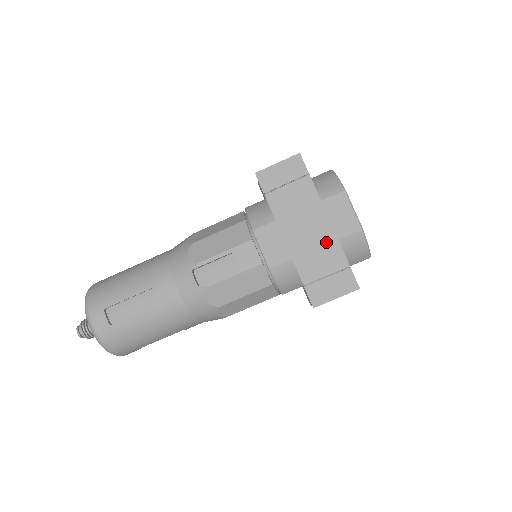
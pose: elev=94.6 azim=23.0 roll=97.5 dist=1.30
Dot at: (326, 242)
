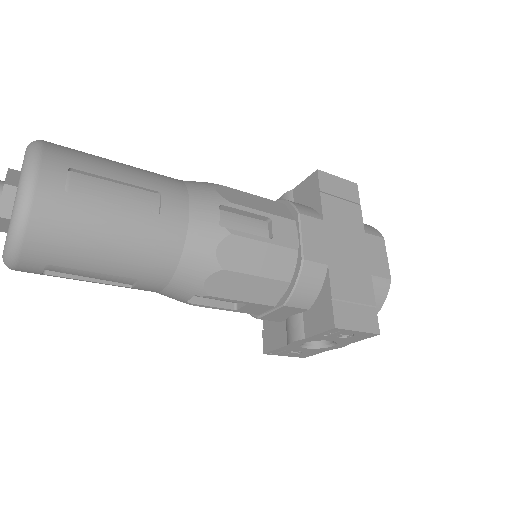
Dot at: (361, 270)
